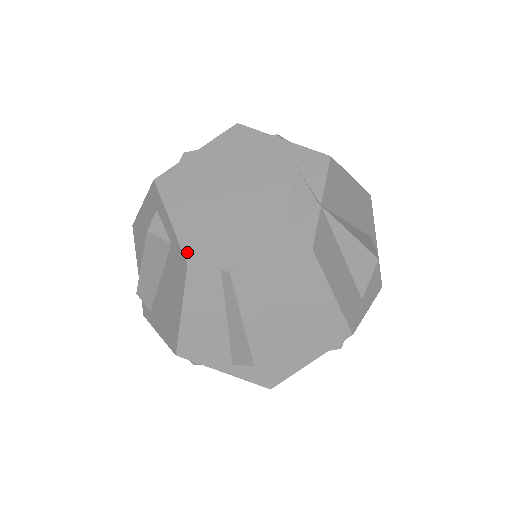
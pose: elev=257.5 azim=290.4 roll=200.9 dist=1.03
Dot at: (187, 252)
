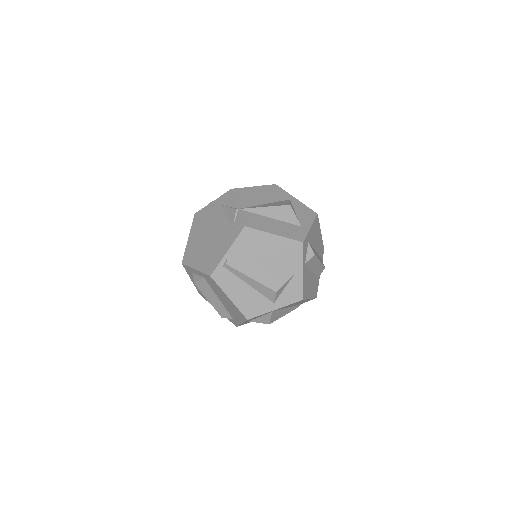
Dot at: (207, 273)
